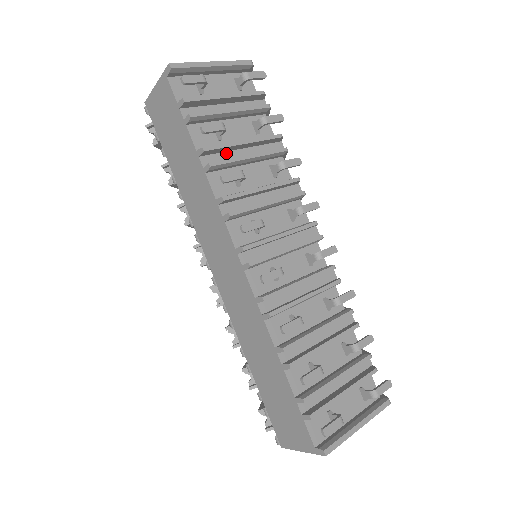
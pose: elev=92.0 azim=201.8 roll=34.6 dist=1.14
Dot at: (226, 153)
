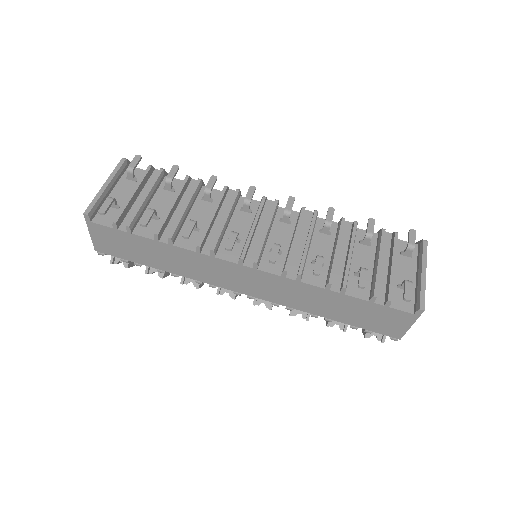
Dot at: (170, 222)
